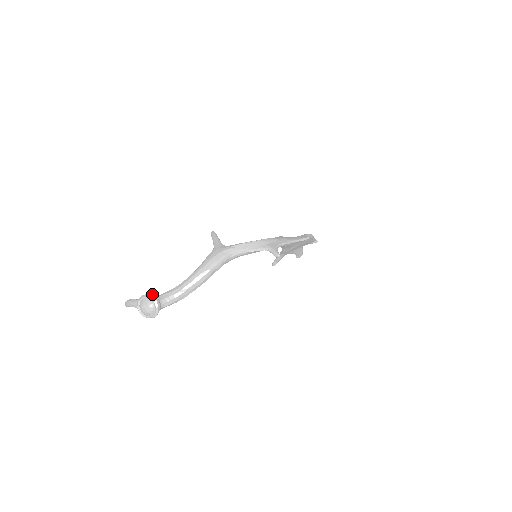
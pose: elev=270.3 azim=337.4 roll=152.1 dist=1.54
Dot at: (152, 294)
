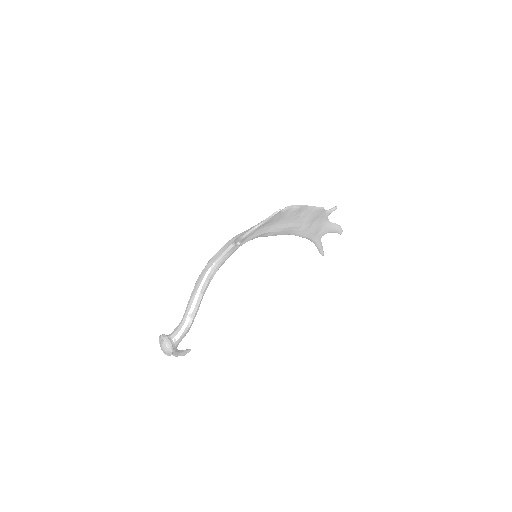
Dot at: (162, 334)
